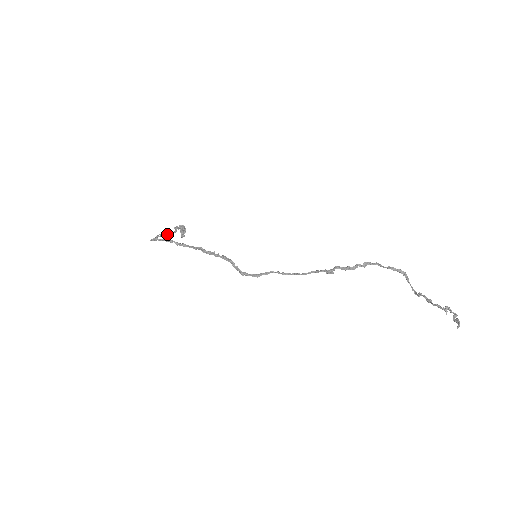
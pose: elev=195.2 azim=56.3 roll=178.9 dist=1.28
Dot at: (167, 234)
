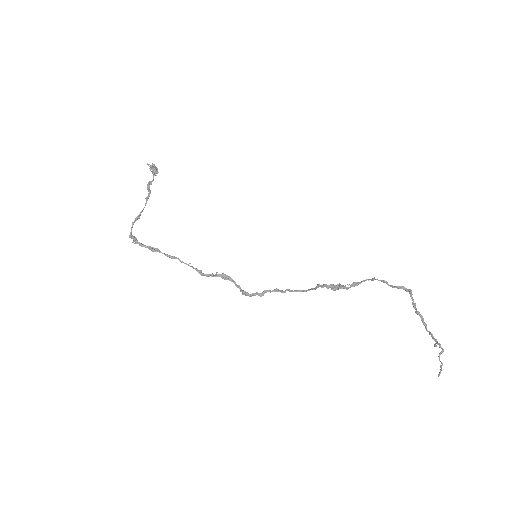
Dot at: (143, 209)
